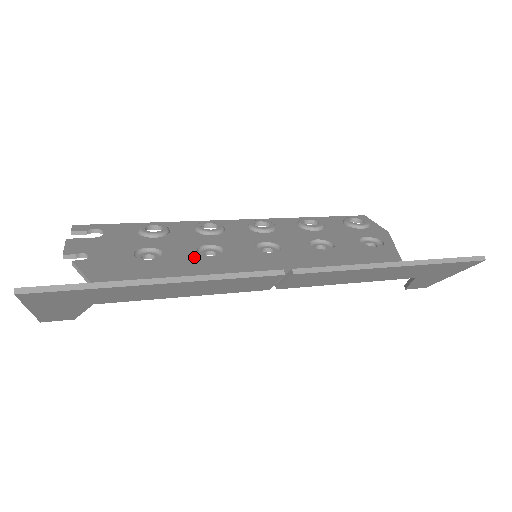
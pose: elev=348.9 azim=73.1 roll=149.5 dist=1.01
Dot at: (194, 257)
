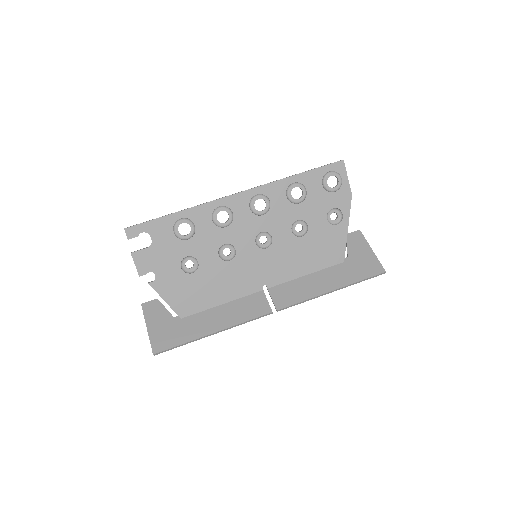
Dot at: (218, 265)
